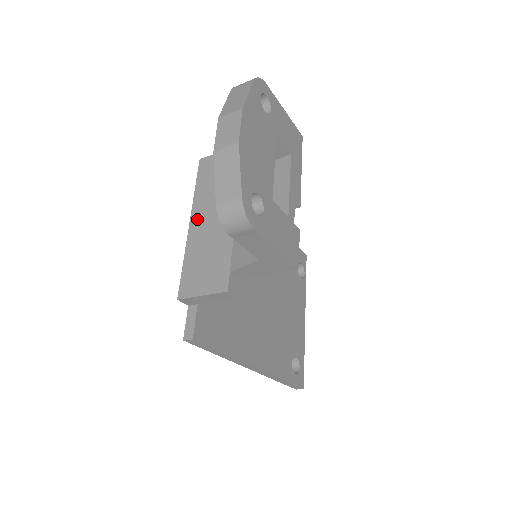
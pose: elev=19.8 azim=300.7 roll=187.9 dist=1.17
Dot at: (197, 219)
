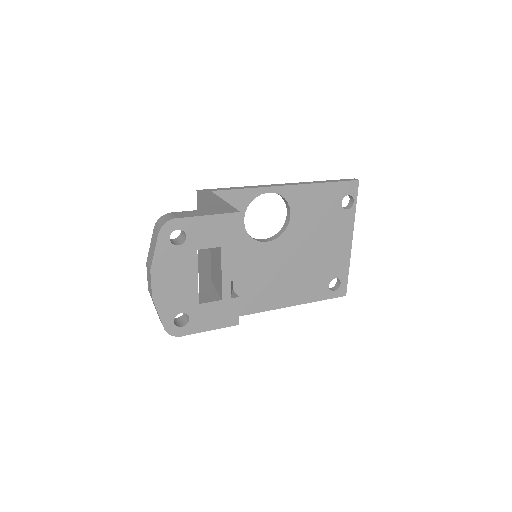
Dot at: occluded
